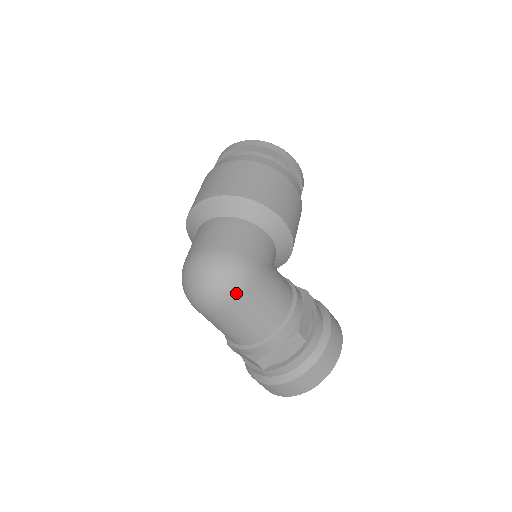
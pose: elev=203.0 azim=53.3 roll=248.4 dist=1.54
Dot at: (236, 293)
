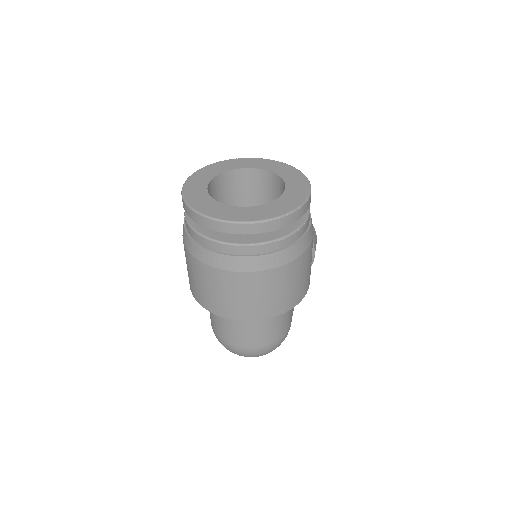
Dot at: occluded
